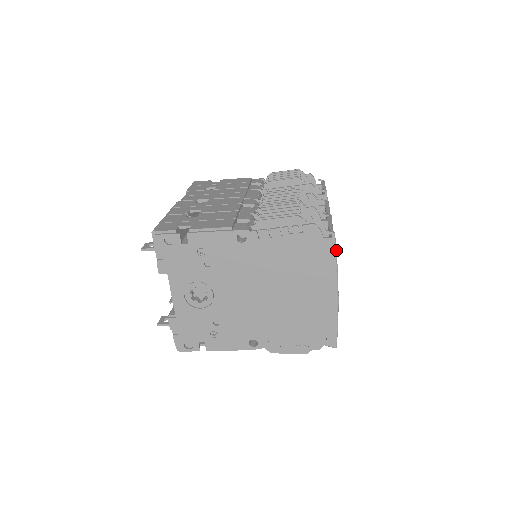
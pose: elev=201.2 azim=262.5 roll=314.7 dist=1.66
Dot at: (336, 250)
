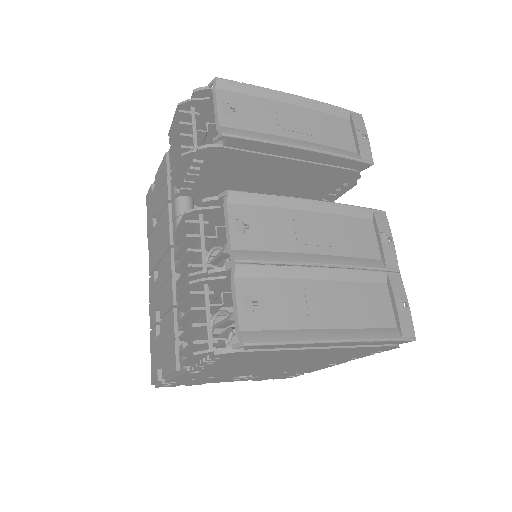
Dot at: (273, 342)
